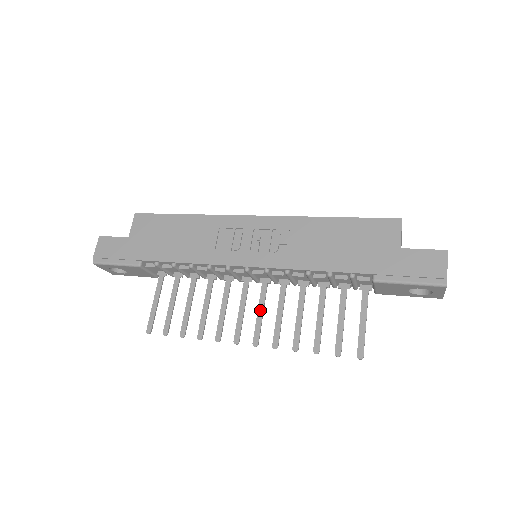
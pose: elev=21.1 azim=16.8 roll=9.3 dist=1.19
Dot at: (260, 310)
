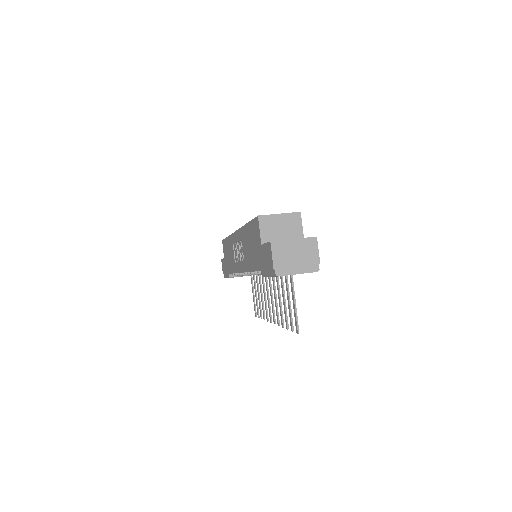
Dot at: (271, 296)
